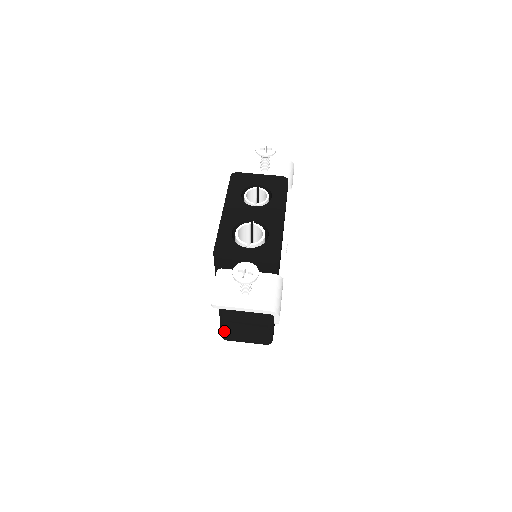
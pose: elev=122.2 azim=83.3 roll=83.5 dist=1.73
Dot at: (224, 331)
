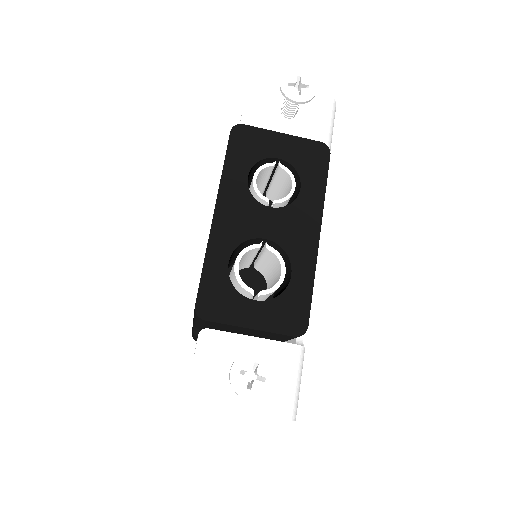
Dot at: occluded
